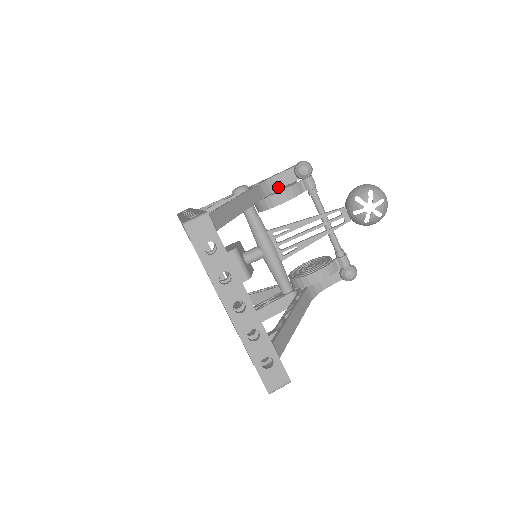
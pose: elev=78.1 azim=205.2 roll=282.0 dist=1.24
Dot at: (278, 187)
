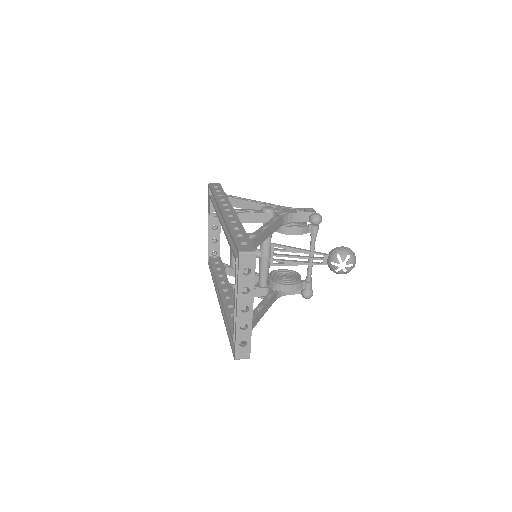
Dot at: (294, 220)
